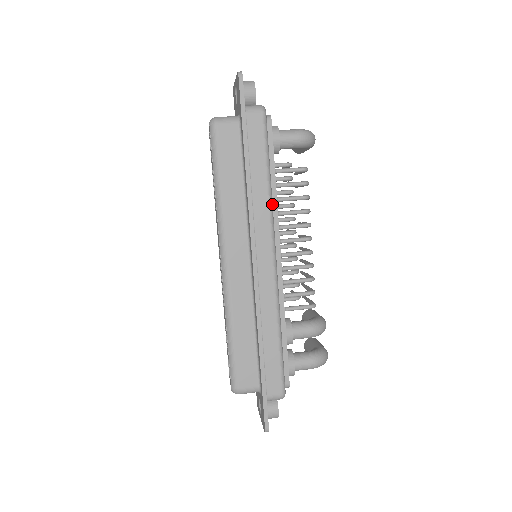
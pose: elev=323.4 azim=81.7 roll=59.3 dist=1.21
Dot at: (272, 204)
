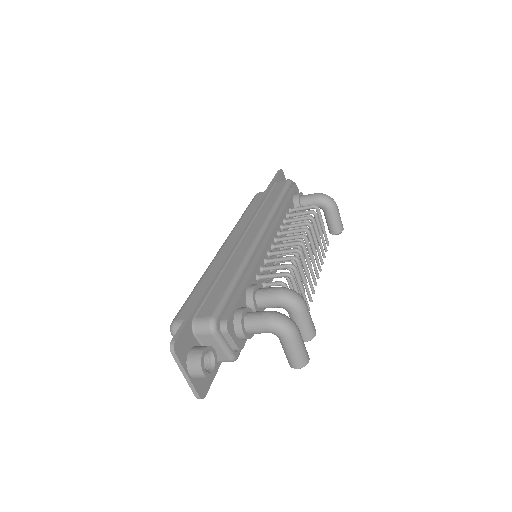
Dot at: (274, 212)
